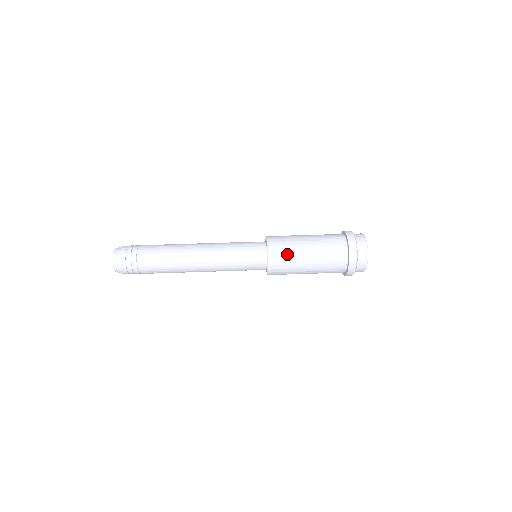
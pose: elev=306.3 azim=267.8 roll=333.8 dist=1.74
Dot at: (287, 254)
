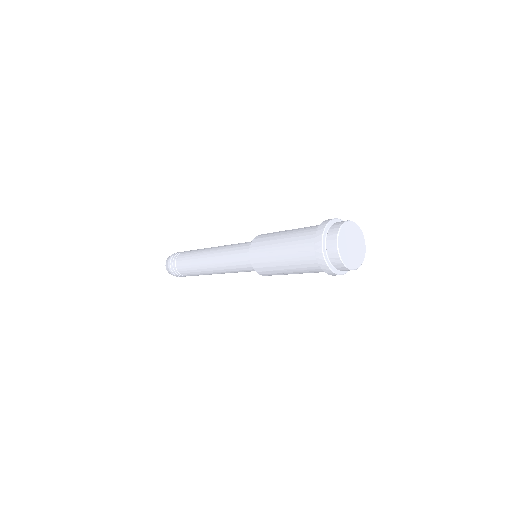
Dot at: occluded
